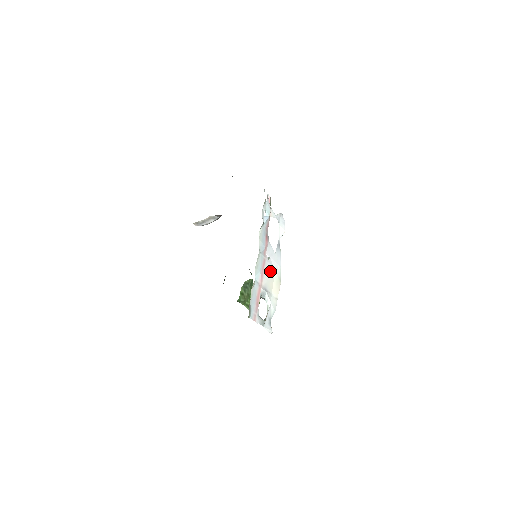
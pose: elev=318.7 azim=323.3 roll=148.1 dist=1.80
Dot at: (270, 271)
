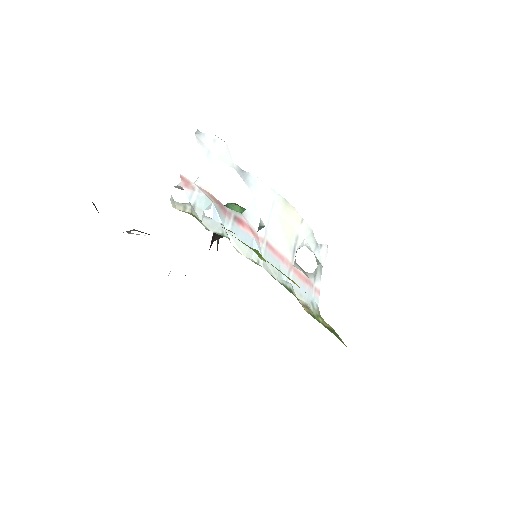
Dot at: (276, 227)
